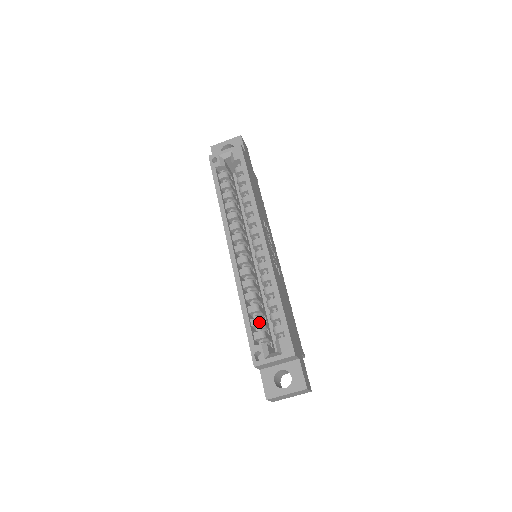
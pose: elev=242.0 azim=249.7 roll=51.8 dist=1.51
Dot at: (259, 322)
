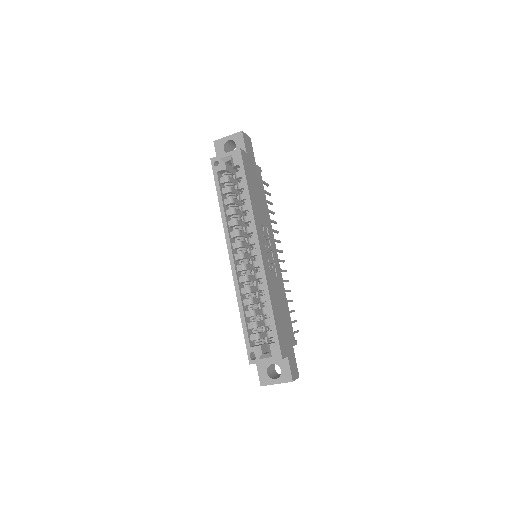
Dot at: (255, 326)
